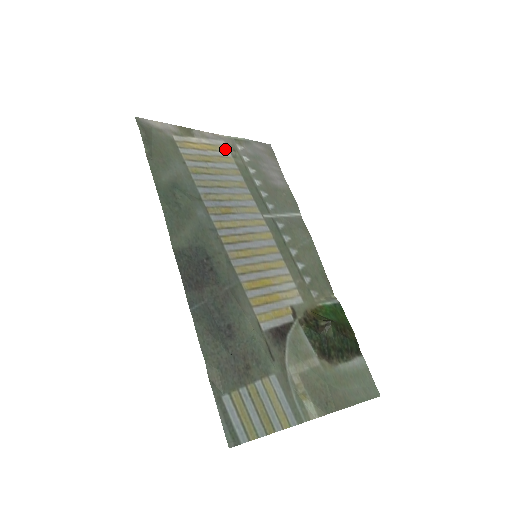
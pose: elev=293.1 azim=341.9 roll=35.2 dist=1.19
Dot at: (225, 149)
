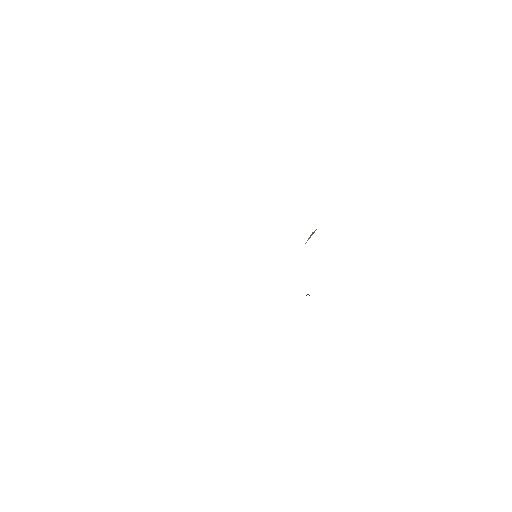
Dot at: occluded
